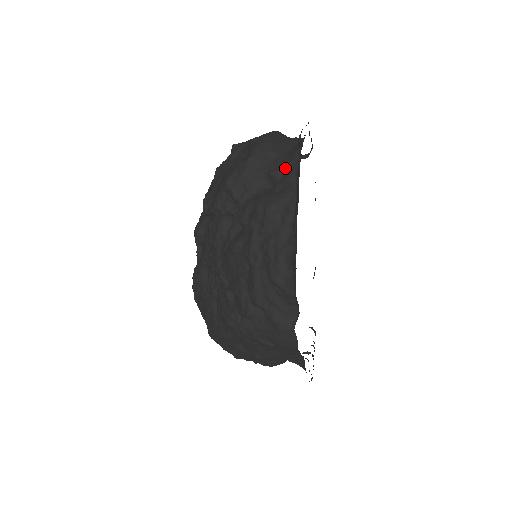
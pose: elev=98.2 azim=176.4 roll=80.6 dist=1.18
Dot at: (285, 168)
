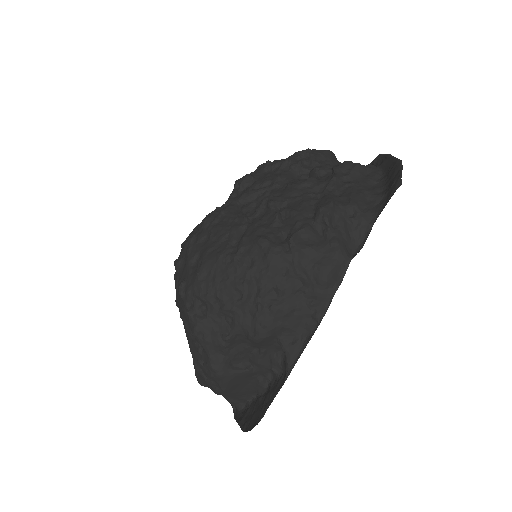
Dot at: occluded
